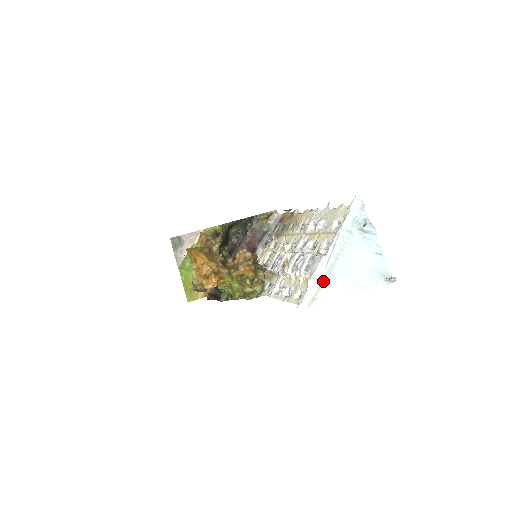
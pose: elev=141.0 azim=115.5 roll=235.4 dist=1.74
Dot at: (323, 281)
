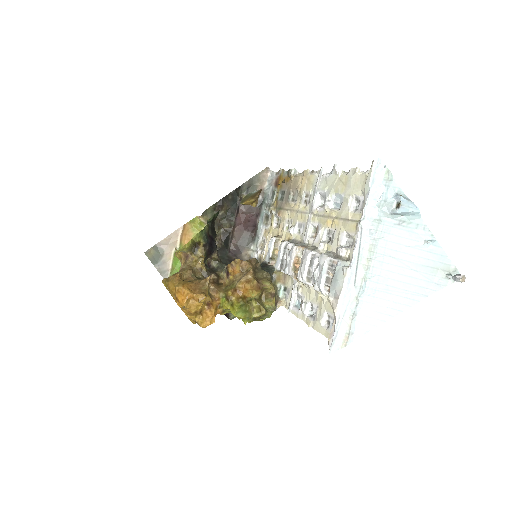
Dot at: (356, 306)
